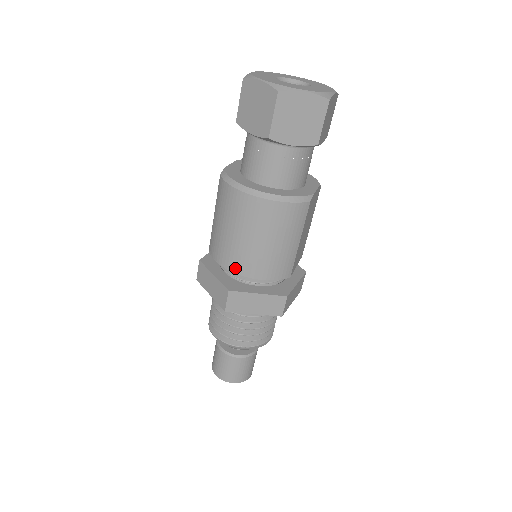
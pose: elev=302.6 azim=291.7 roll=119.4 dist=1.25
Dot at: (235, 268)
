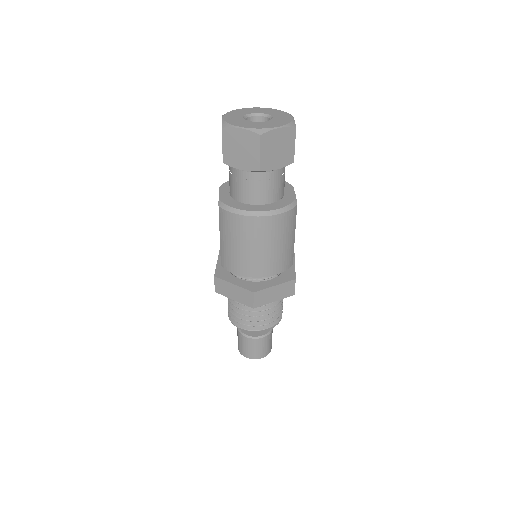
Dot at: (253, 274)
